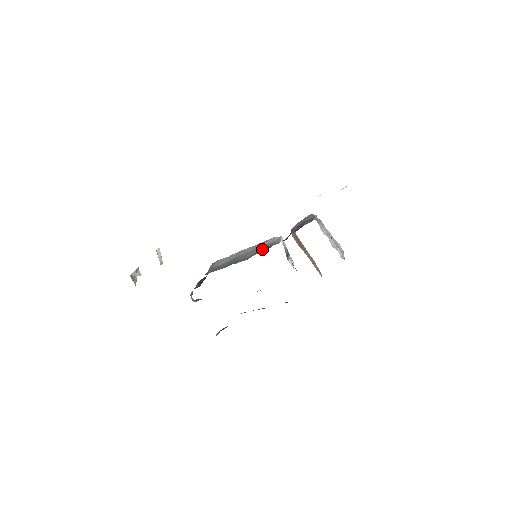
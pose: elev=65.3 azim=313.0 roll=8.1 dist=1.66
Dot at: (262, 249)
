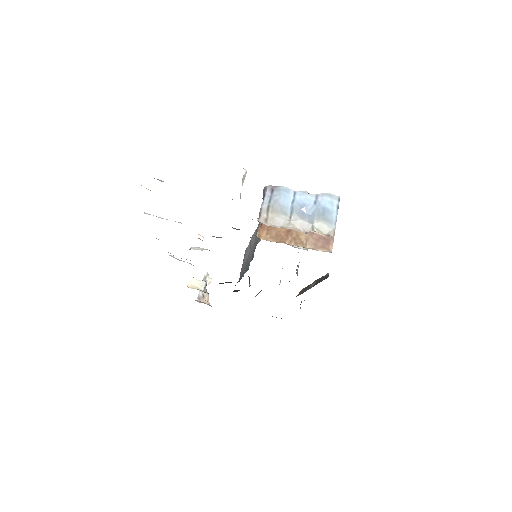
Dot at: occluded
